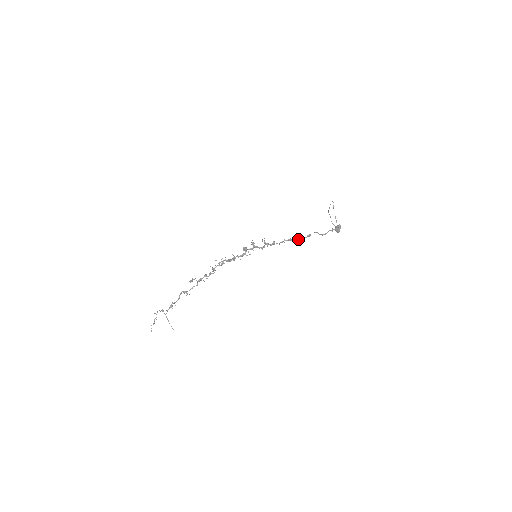
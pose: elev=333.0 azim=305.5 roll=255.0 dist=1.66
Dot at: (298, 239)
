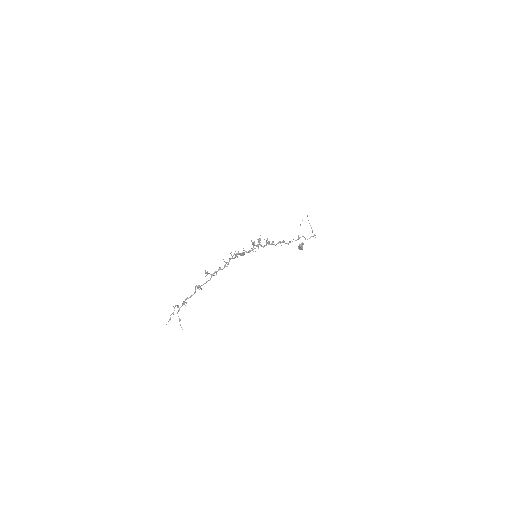
Dot at: (289, 242)
